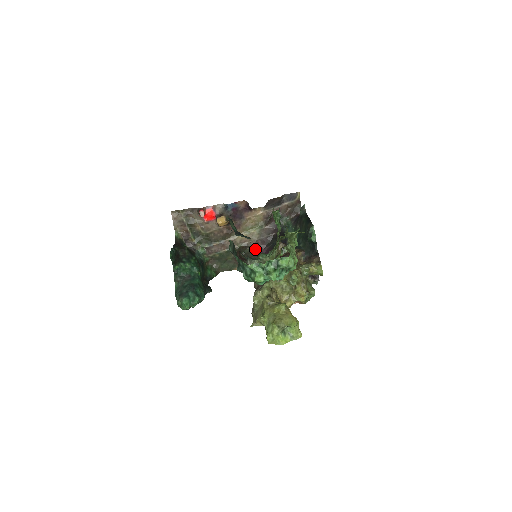
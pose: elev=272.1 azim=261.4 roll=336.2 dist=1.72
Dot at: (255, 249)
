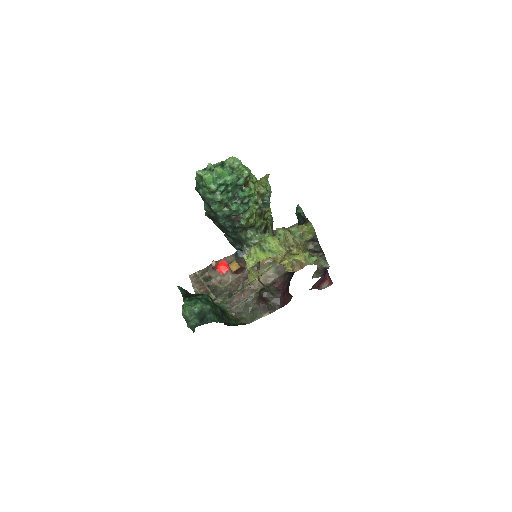
Dot at: (276, 288)
